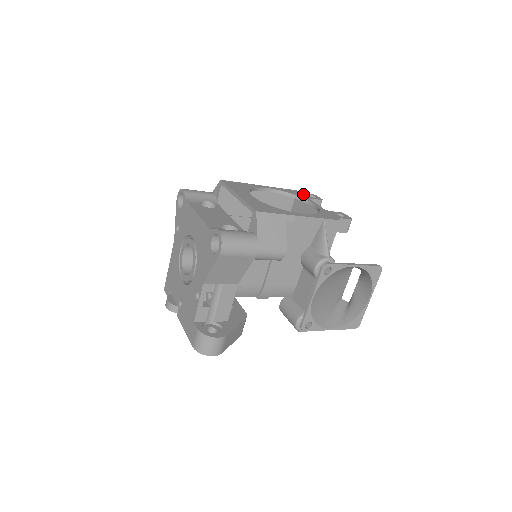
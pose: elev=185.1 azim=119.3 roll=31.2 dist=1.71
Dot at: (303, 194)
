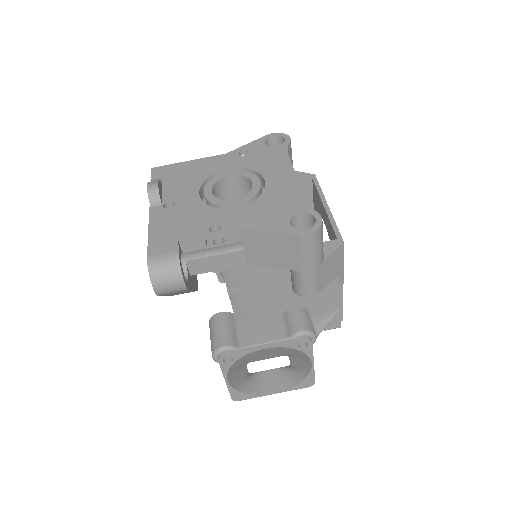
Dot at: occluded
